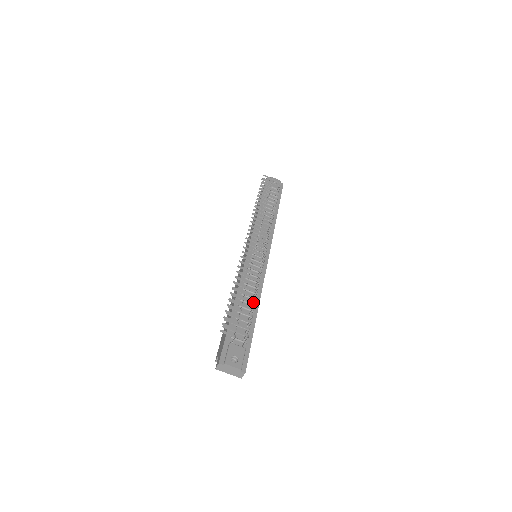
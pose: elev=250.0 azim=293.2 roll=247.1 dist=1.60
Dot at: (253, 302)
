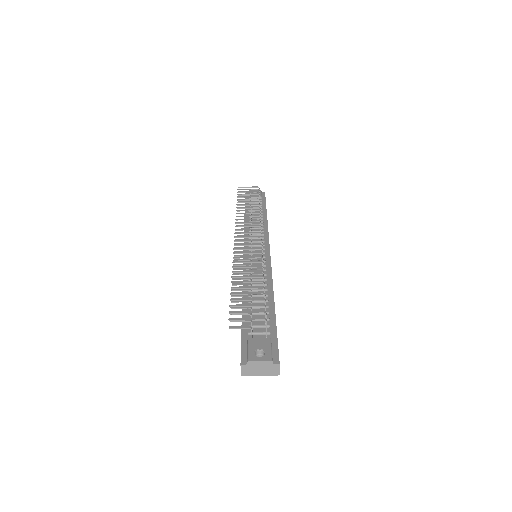
Dot at: (261, 286)
